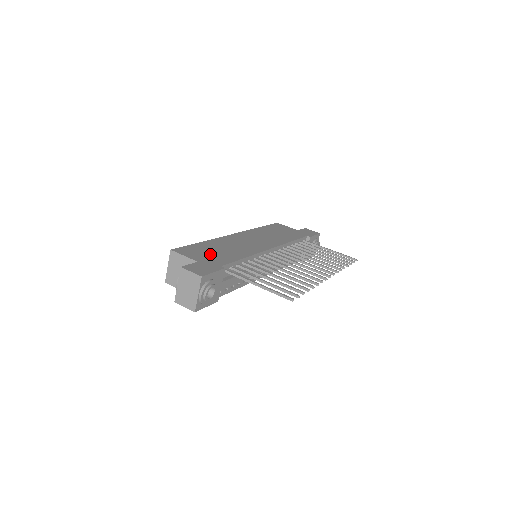
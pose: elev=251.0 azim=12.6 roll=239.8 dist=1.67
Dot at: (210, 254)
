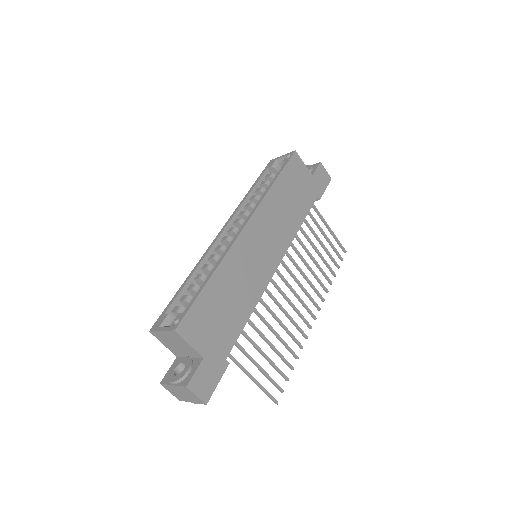
Dot at: (217, 324)
